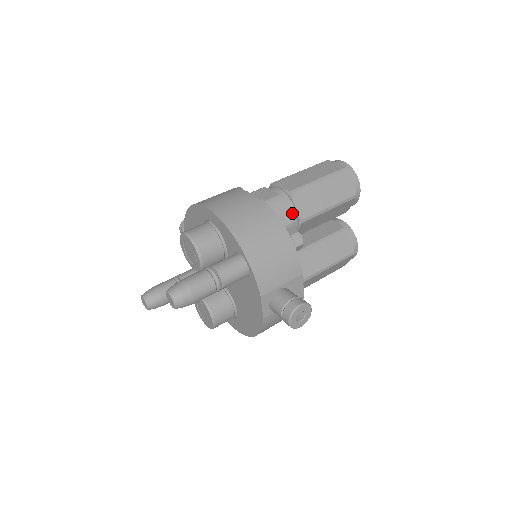
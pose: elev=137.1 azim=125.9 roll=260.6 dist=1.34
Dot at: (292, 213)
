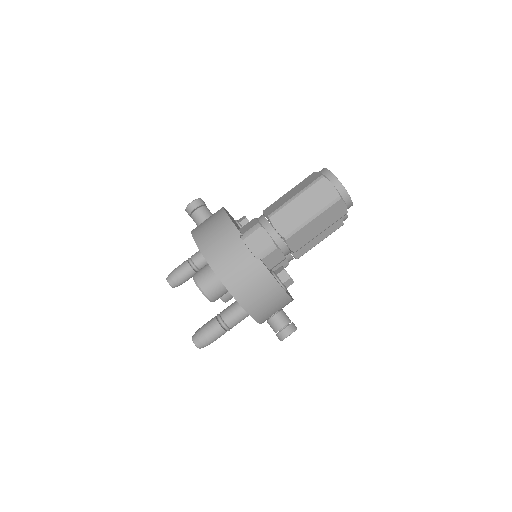
Dot at: (286, 252)
